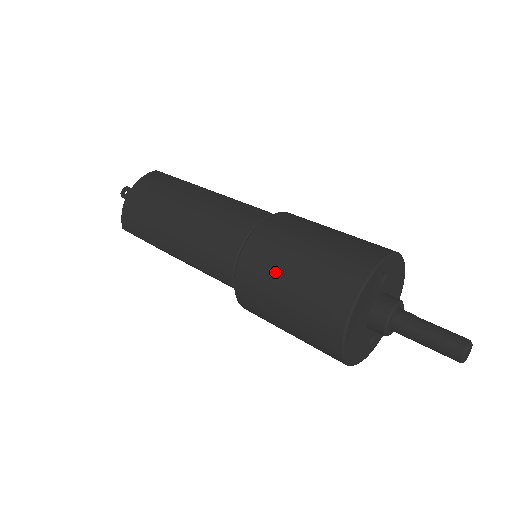
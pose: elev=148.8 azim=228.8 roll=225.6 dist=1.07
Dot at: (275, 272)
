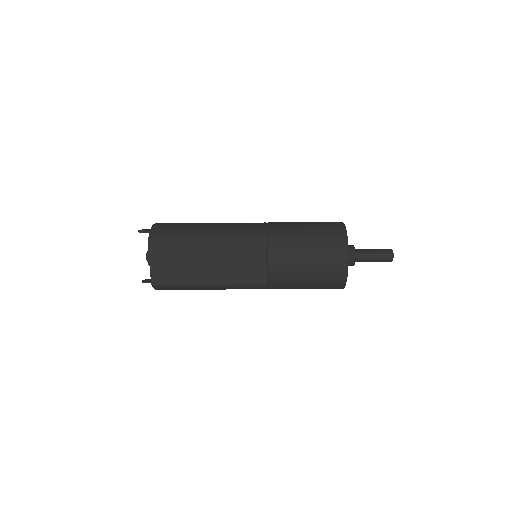
Dot at: (295, 225)
